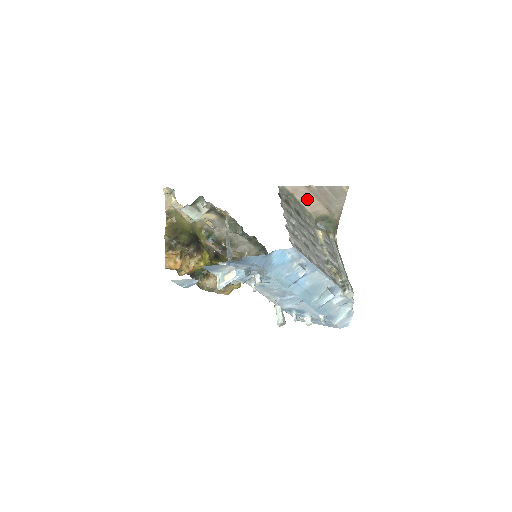
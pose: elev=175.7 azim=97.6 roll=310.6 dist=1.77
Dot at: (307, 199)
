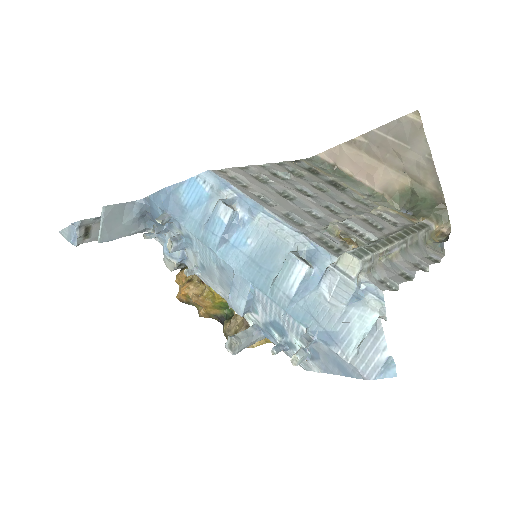
Dot at: (360, 166)
